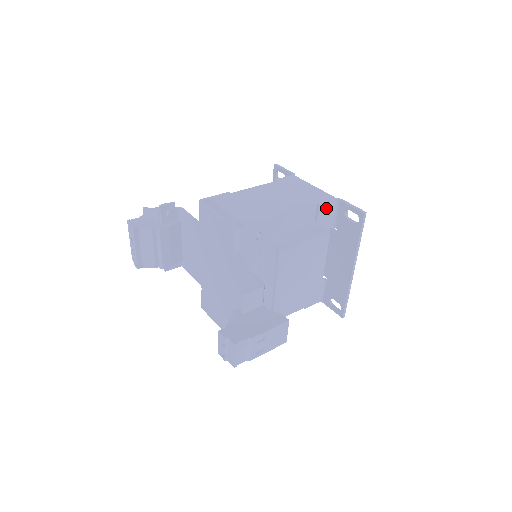
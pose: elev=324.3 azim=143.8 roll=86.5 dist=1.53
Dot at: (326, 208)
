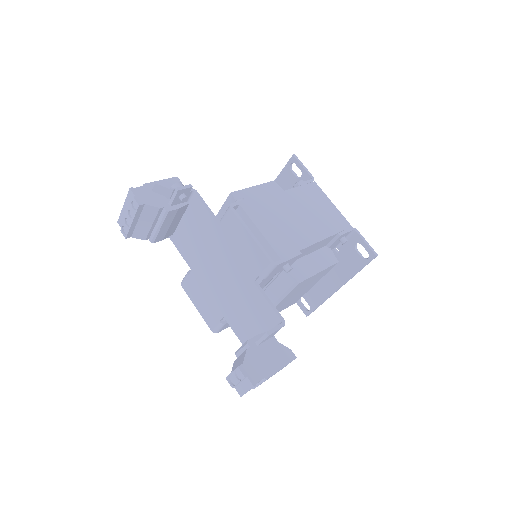
Dot at: (342, 236)
